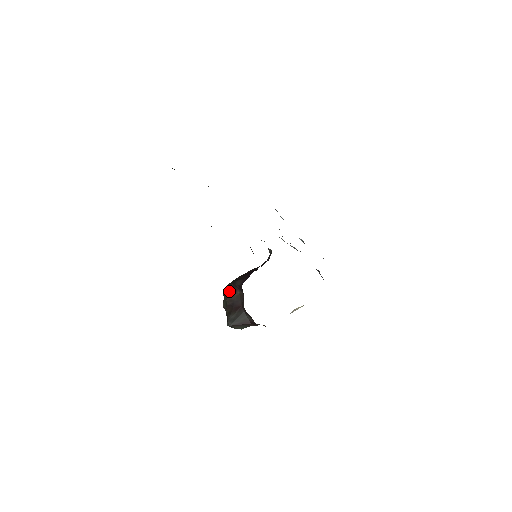
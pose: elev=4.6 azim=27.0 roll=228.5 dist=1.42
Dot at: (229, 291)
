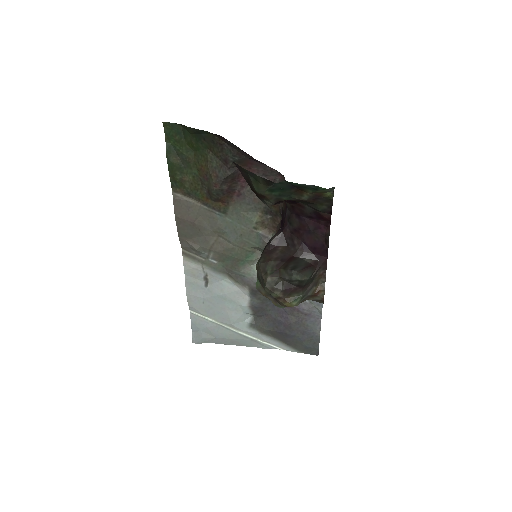
Dot at: (268, 254)
